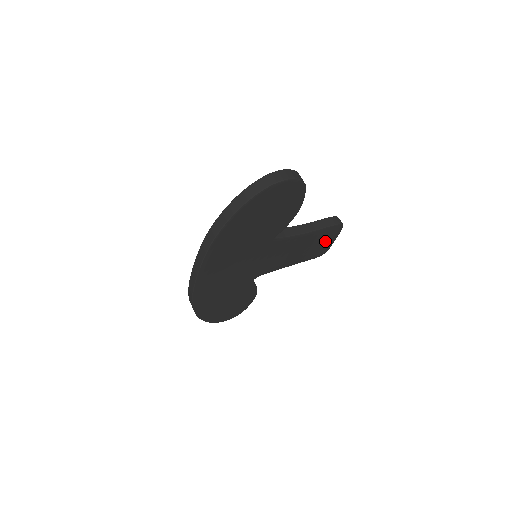
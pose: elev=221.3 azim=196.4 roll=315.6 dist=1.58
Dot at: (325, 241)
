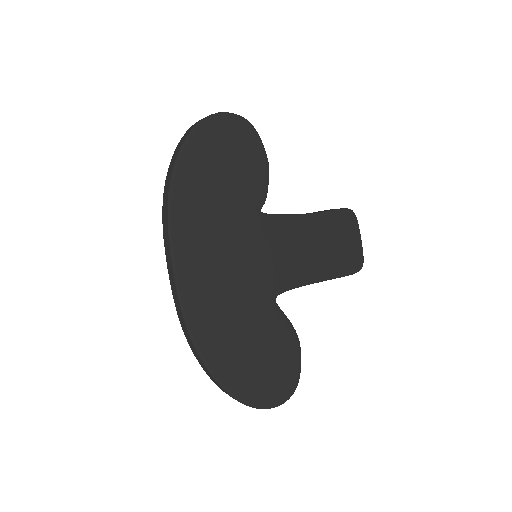
Dot at: (346, 239)
